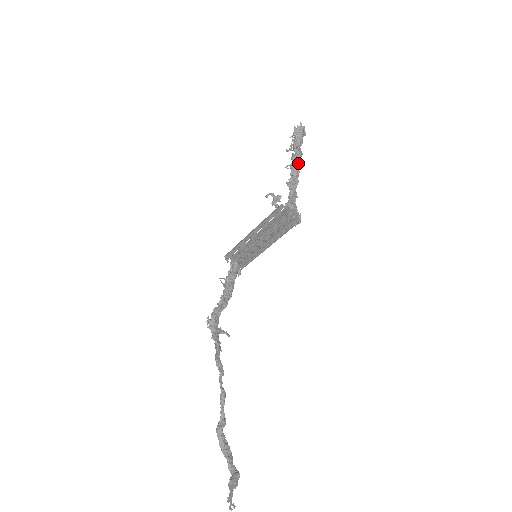
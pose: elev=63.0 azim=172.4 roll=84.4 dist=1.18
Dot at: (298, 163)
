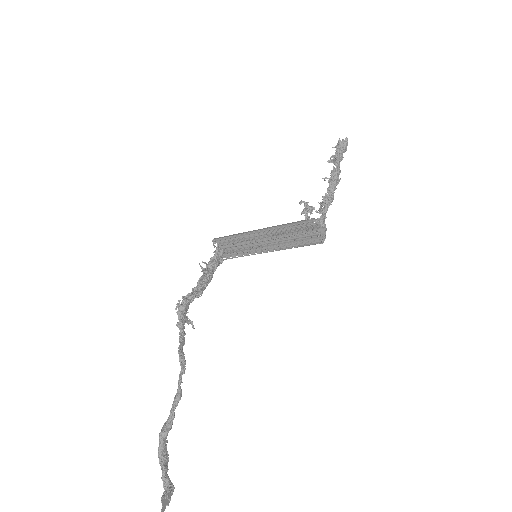
Dot at: (337, 180)
